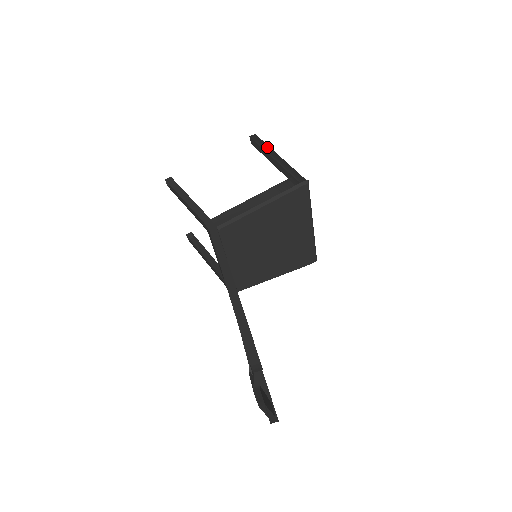
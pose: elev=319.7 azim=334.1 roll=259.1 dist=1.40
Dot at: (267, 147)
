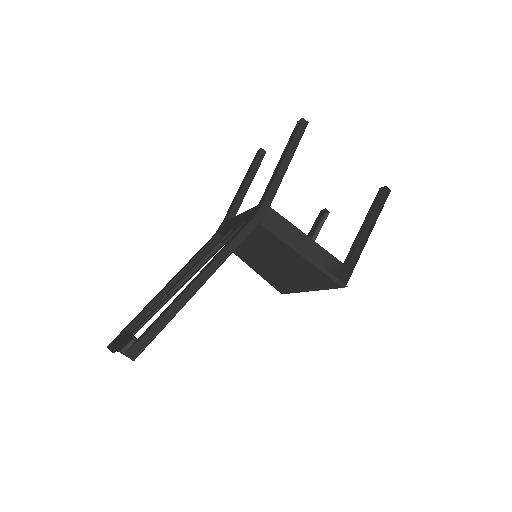
Dot at: (377, 216)
